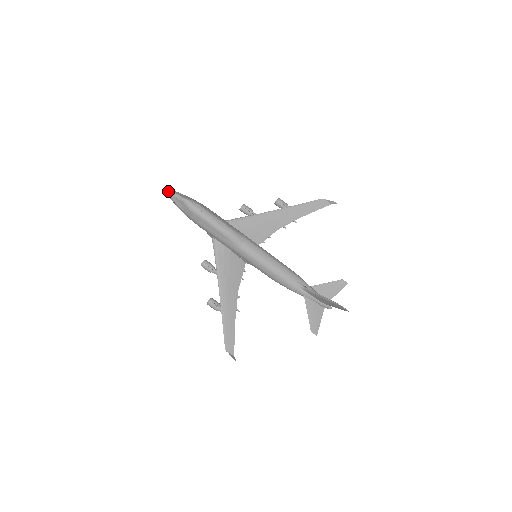
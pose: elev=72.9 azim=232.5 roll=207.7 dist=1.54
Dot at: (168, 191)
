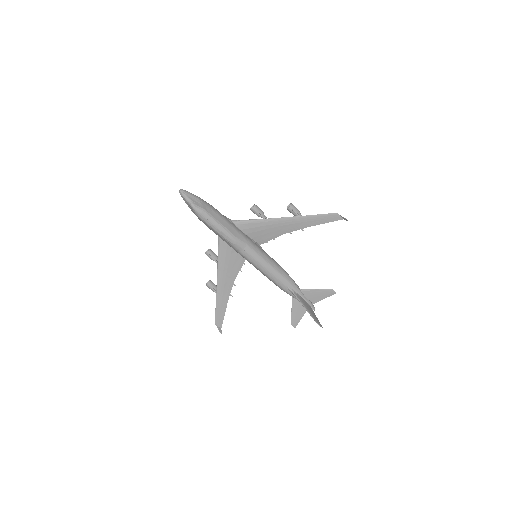
Dot at: (180, 192)
